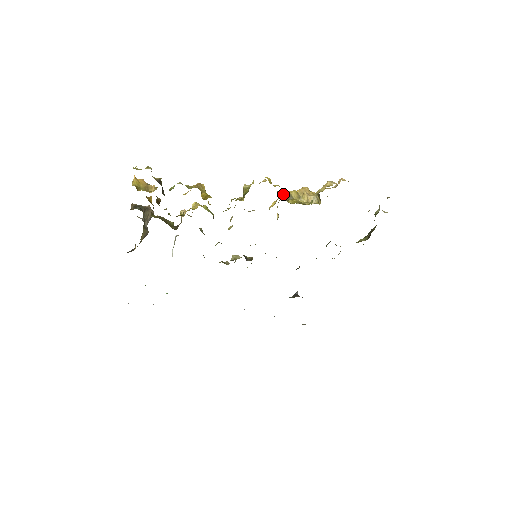
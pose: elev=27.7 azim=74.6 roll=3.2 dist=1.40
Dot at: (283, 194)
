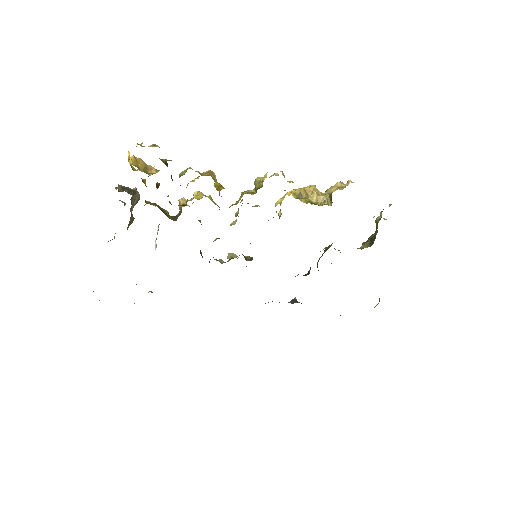
Dot at: (291, 191)
